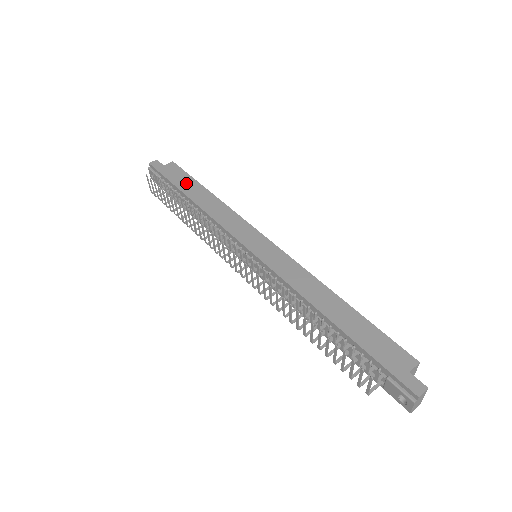
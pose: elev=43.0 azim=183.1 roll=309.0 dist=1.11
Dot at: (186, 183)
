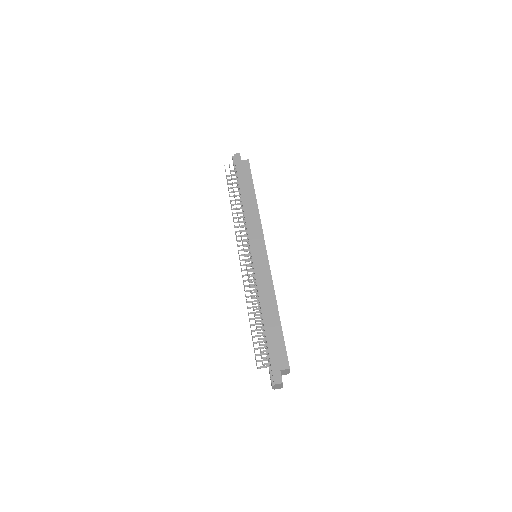
Dot at: (246, 182)
